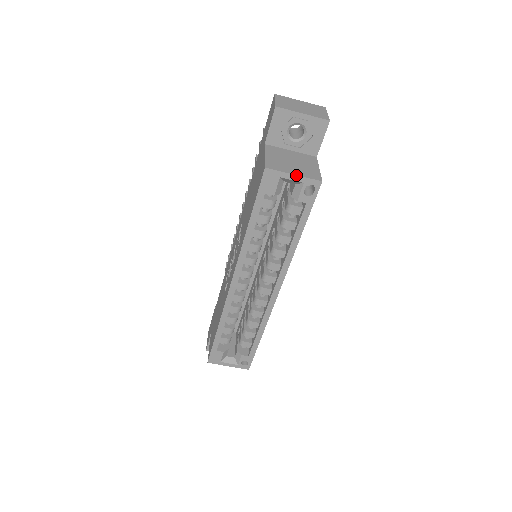
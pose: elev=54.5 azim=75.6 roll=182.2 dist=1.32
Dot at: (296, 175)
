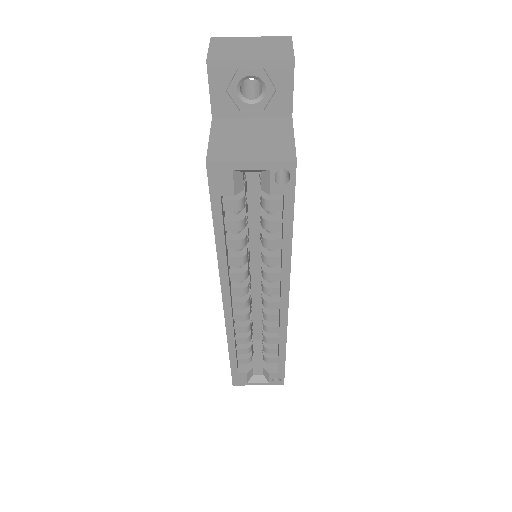
Dot at: (255, 161)
